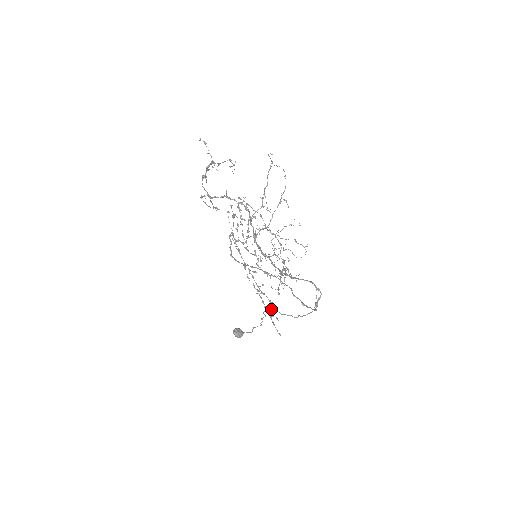
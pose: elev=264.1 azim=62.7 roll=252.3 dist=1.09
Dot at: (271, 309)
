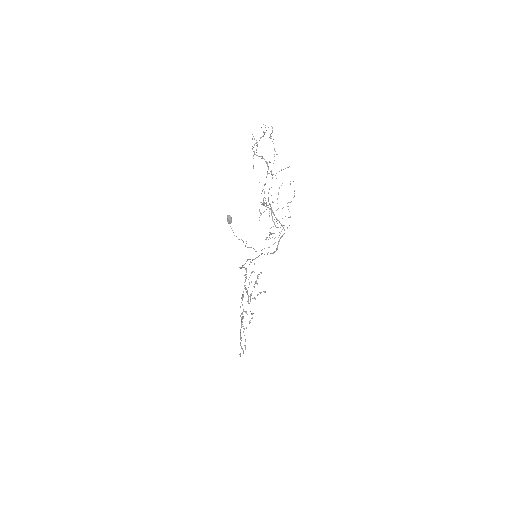
Dot at: (251, 247)
